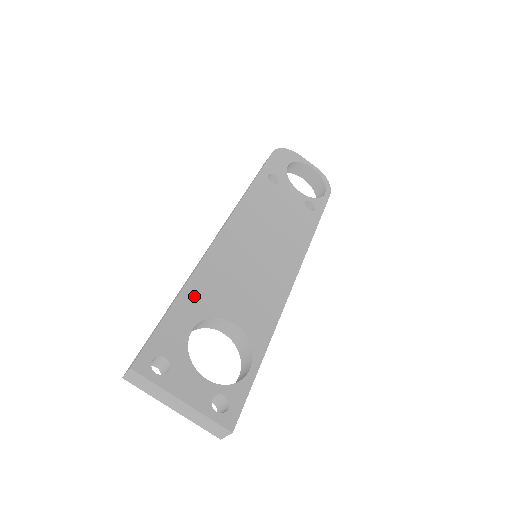
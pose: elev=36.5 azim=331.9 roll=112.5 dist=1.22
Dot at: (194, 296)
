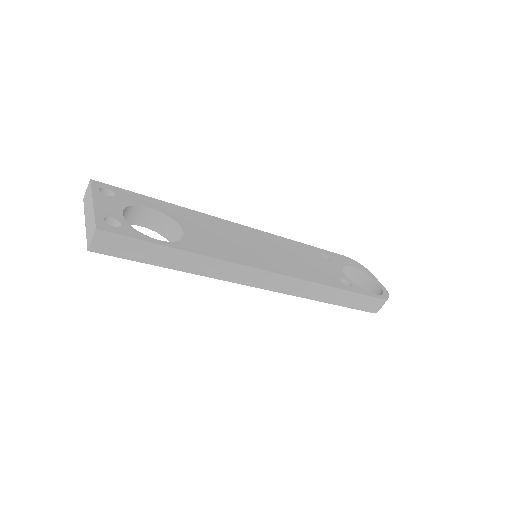
Dot at: (175, 209)
